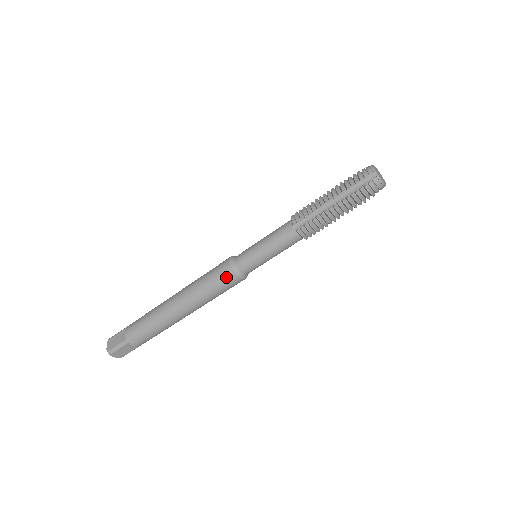
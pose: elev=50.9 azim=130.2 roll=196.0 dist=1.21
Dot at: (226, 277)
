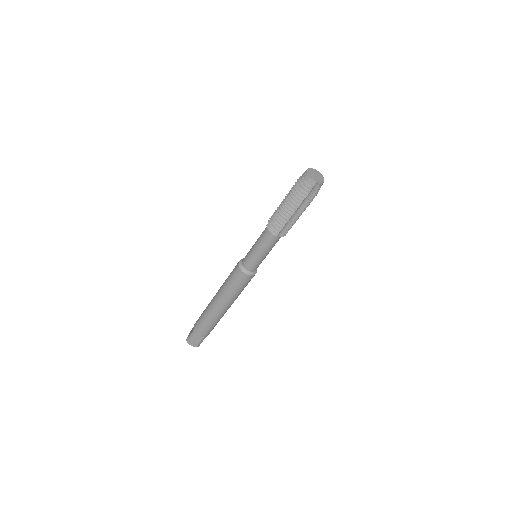
Dot at: (249, 280)
